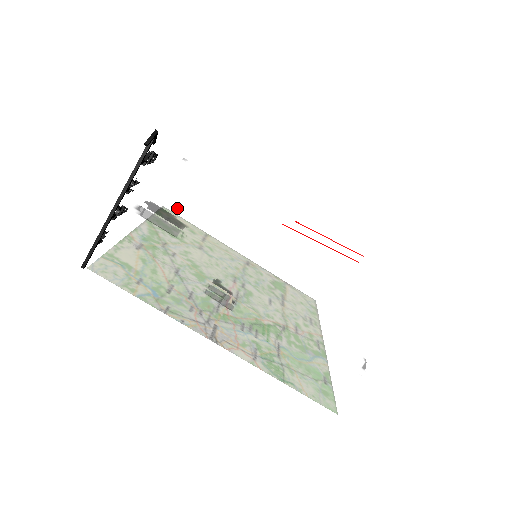
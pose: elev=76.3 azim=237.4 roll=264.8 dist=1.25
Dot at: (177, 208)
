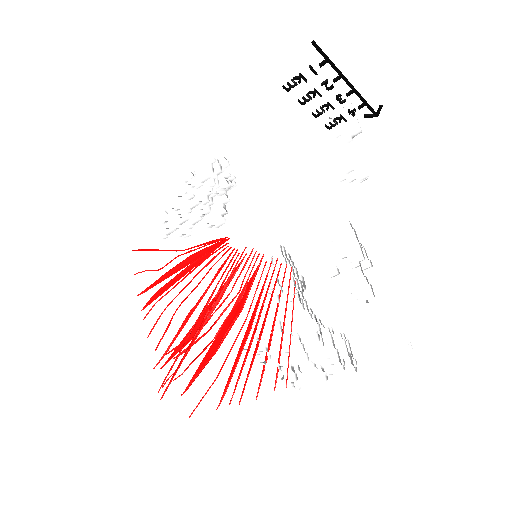
Dot at: occluded
